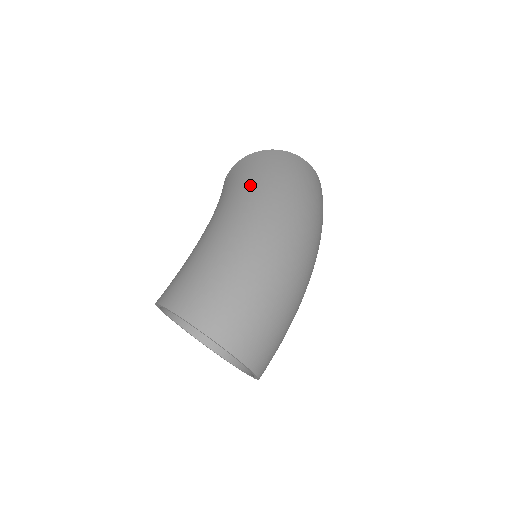
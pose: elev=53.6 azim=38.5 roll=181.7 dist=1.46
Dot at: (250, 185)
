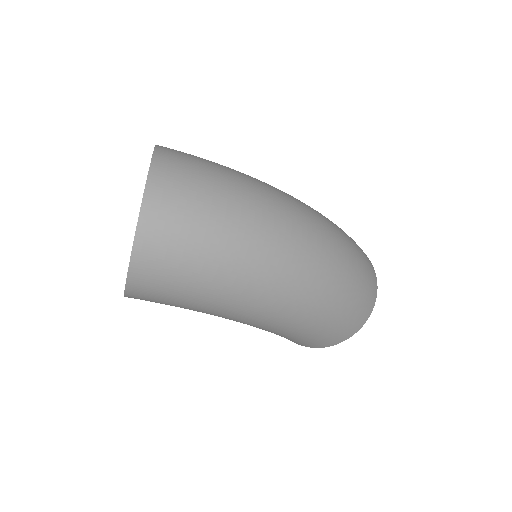
Dot at: occluded
